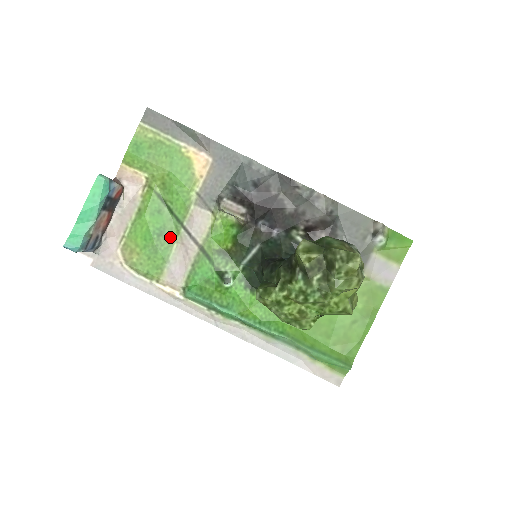
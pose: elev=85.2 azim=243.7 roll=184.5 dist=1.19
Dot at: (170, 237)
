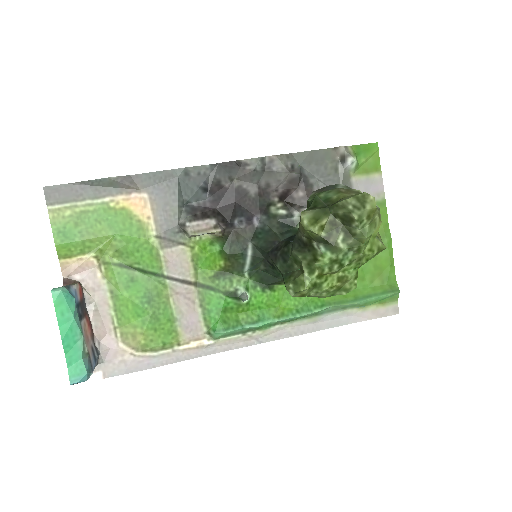
Dot at: (160, 296)
